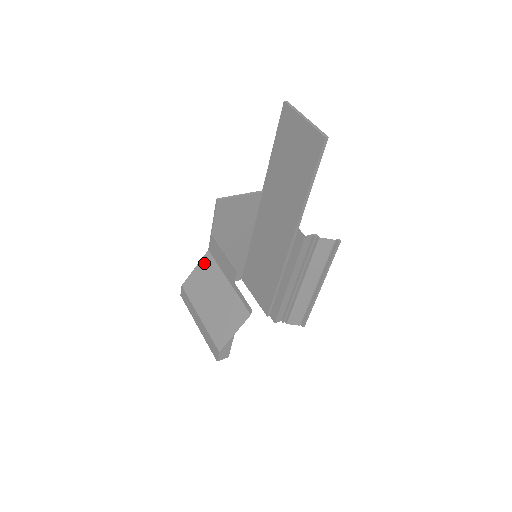
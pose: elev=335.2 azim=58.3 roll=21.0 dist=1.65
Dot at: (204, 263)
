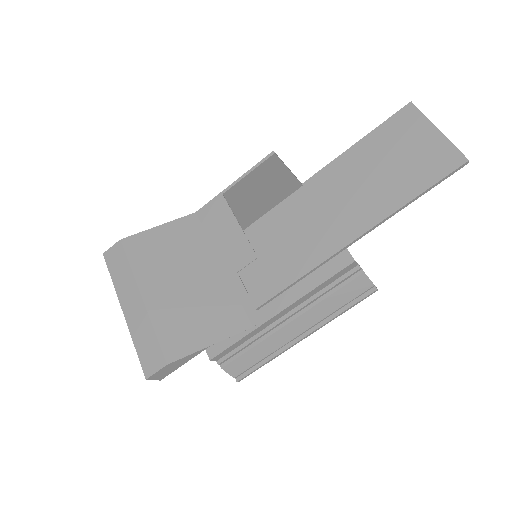
Dot at: (181, 226)
